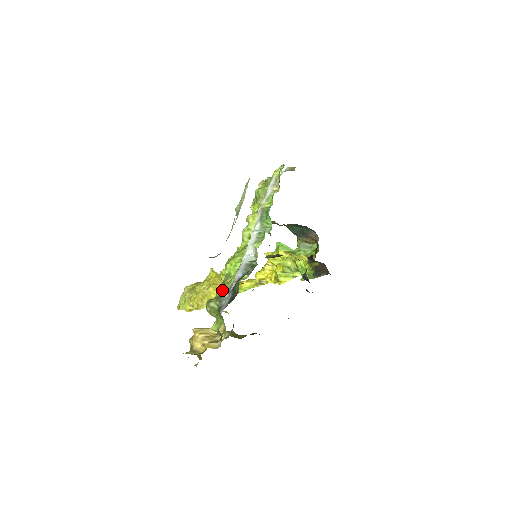
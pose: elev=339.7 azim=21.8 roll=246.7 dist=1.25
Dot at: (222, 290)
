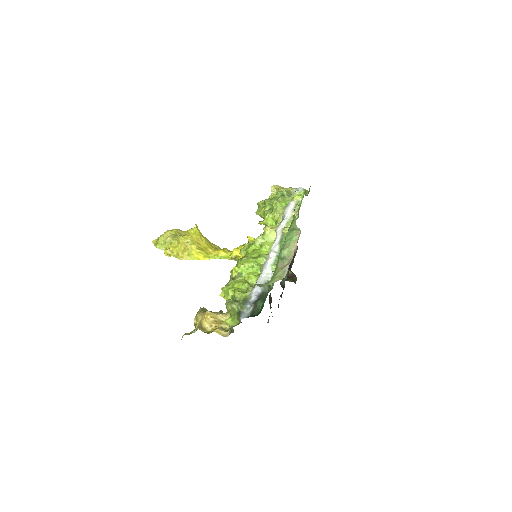
Dot at: (241, 294)
